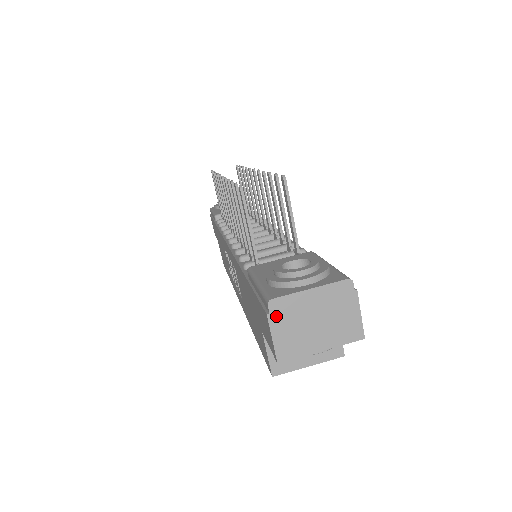
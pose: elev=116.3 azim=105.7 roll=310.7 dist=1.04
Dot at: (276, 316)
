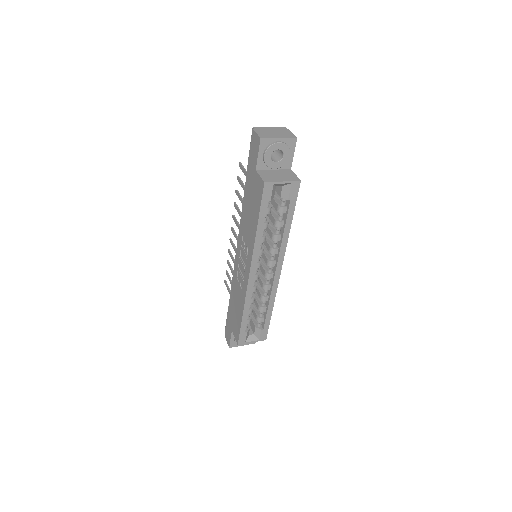
Dot at: (257, 130)
